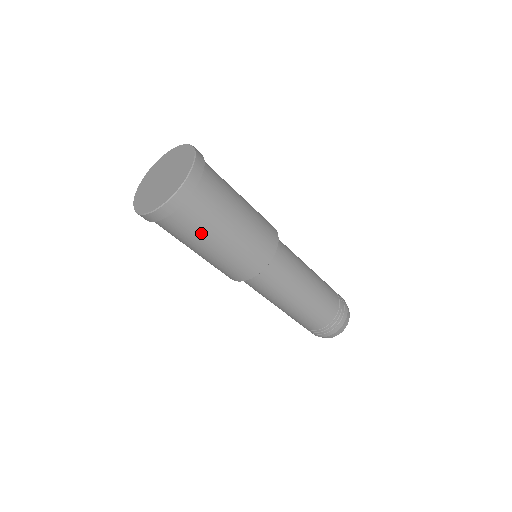
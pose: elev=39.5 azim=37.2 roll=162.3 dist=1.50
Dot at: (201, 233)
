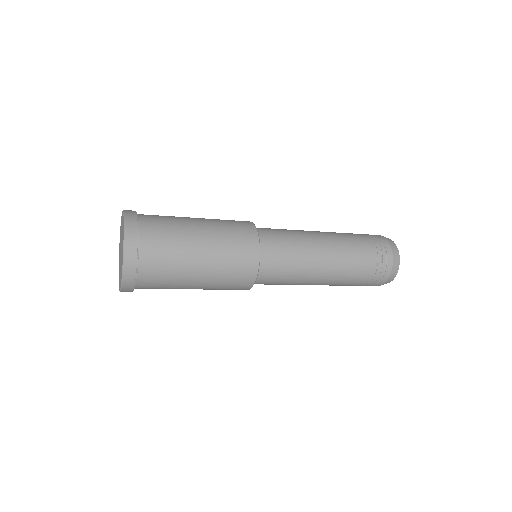
Dot at: (171, 288)
